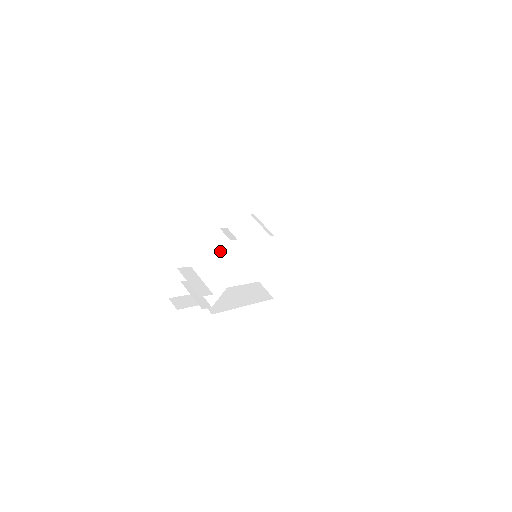
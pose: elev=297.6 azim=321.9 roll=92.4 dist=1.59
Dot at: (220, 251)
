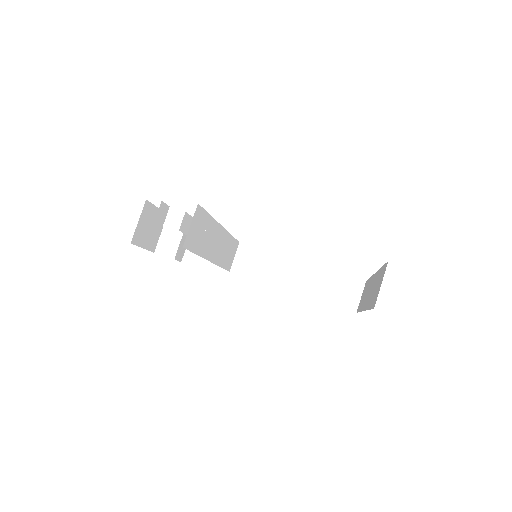
Dot at: occluded
